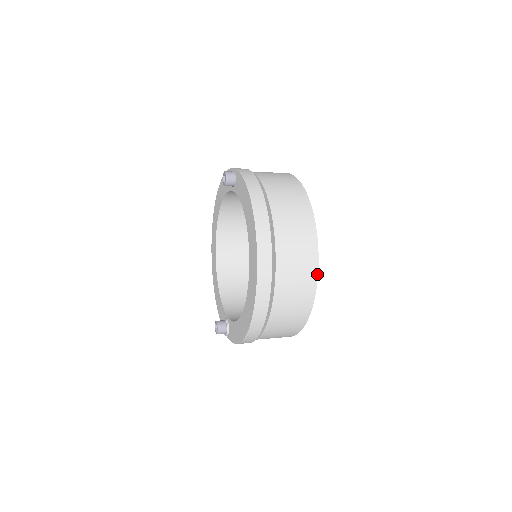
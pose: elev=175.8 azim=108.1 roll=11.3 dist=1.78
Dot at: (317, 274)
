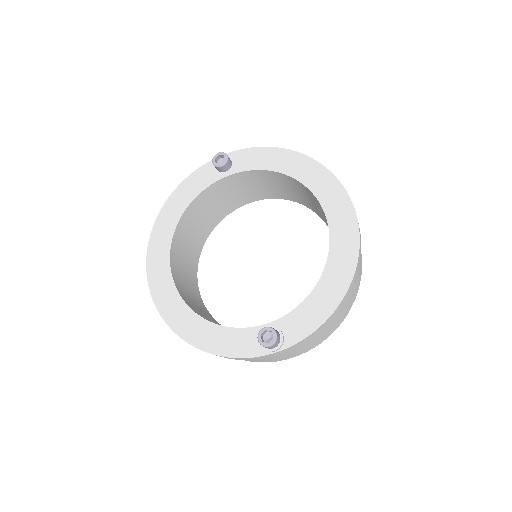
Dot at: occluded
